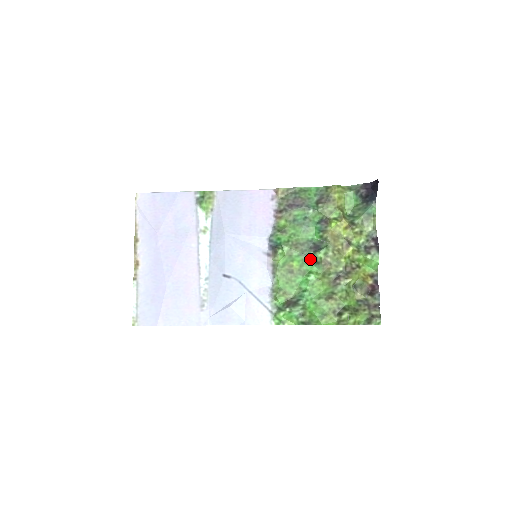
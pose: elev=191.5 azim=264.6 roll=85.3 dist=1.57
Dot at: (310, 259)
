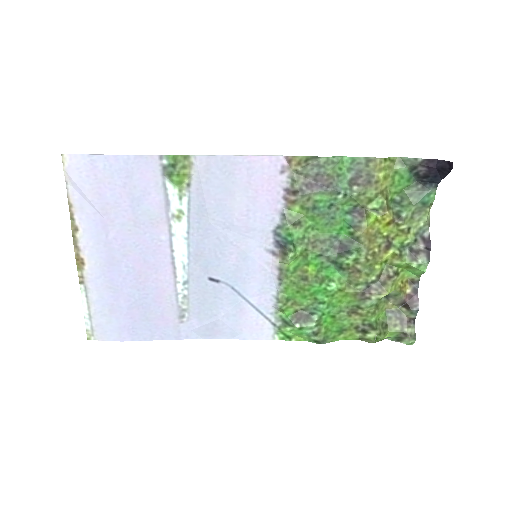
Dot at: (332, 262)
